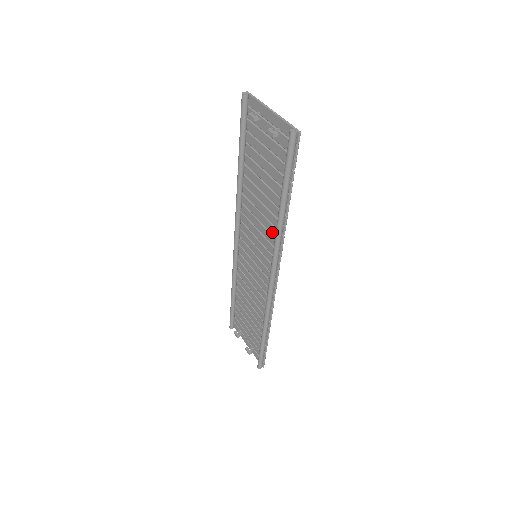
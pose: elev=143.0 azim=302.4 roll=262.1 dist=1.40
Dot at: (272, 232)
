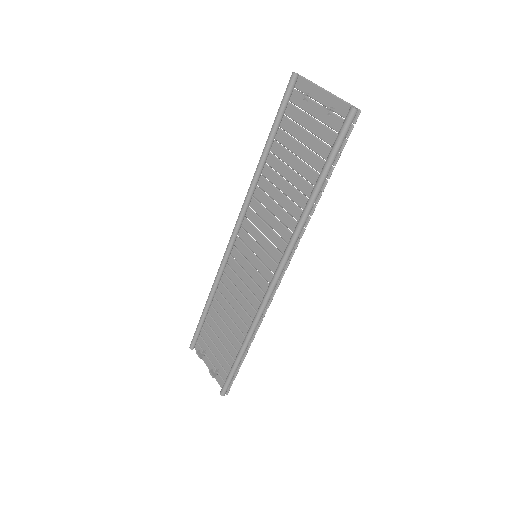
Dot at: (289, 225)
